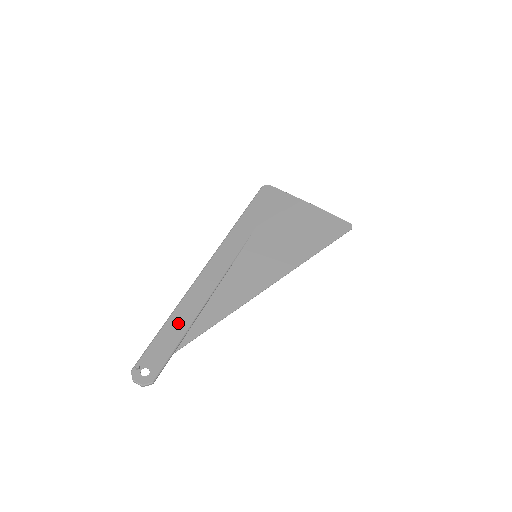
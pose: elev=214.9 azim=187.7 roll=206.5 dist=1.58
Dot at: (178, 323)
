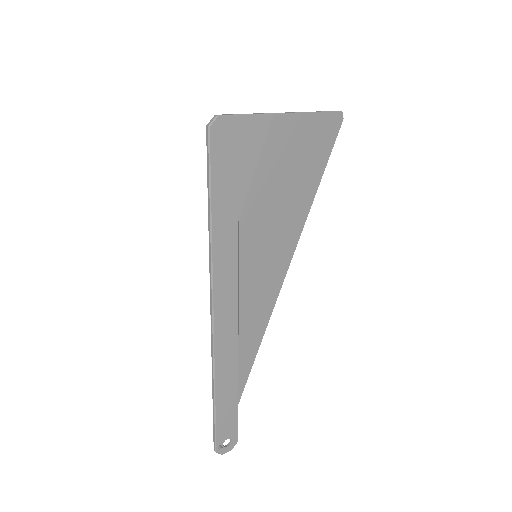
Dot at: (226, 391)
